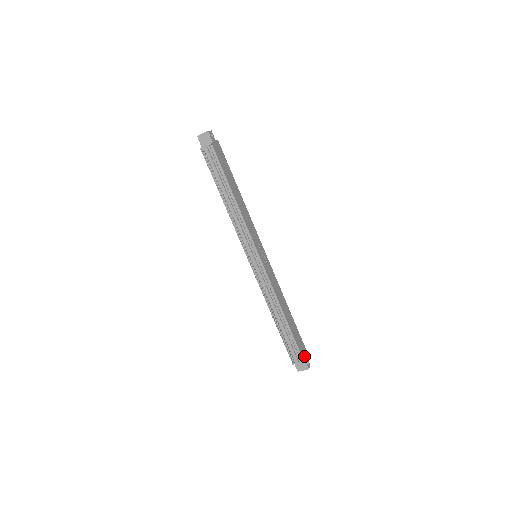
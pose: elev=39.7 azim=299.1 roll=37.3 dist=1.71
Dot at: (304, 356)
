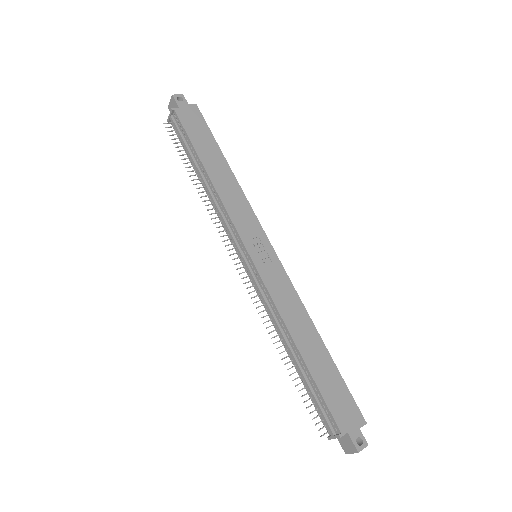
Dot at: (348, 426)
